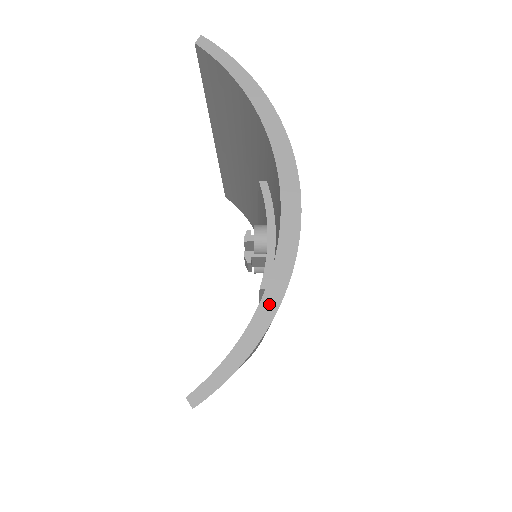
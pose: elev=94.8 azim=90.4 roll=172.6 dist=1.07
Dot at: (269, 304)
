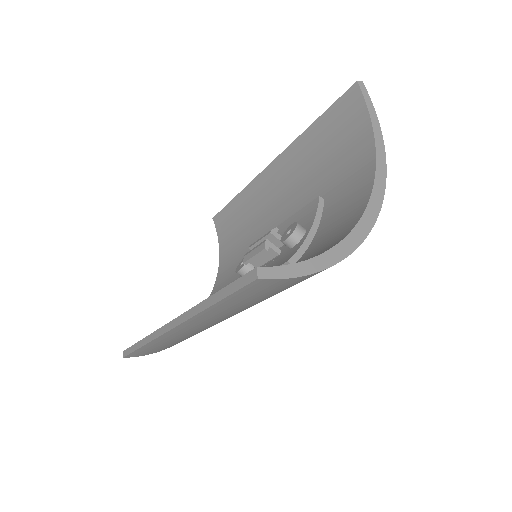
Dot at: (338, 253)
